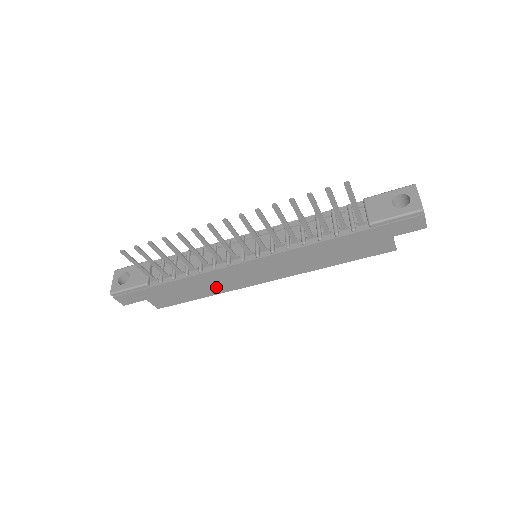
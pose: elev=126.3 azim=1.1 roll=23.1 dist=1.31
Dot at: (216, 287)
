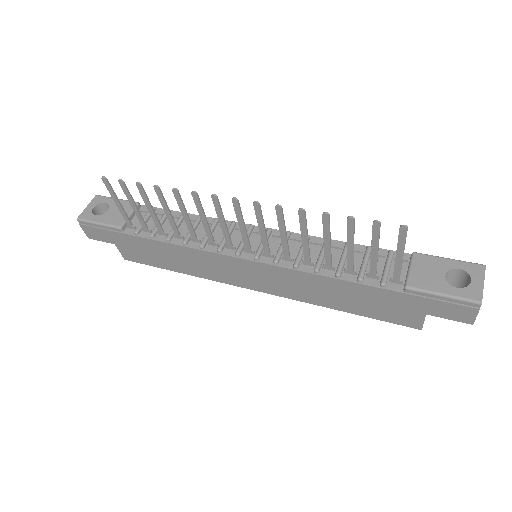
Dot at: (196, 268)
